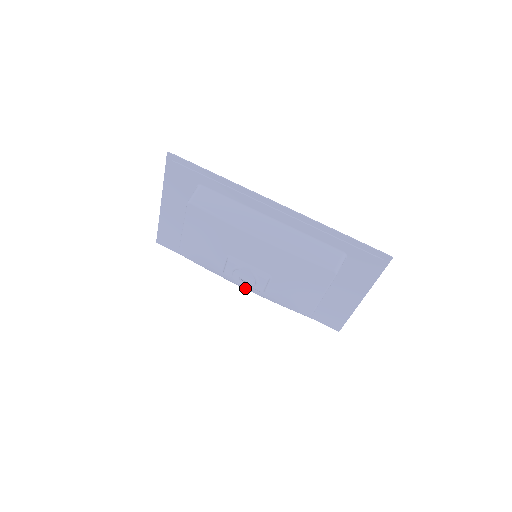
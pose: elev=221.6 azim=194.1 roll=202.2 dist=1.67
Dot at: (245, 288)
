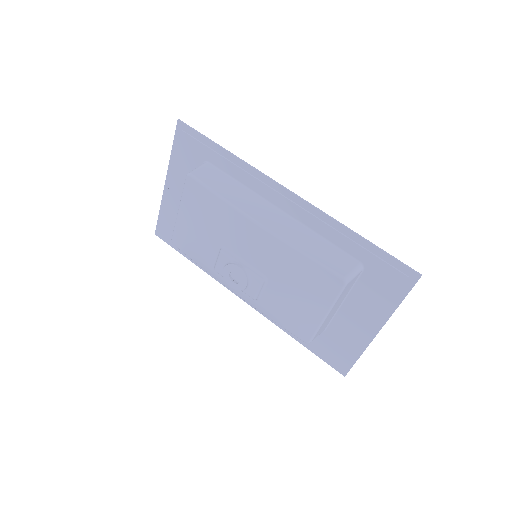
Dot at: (237, 294)
